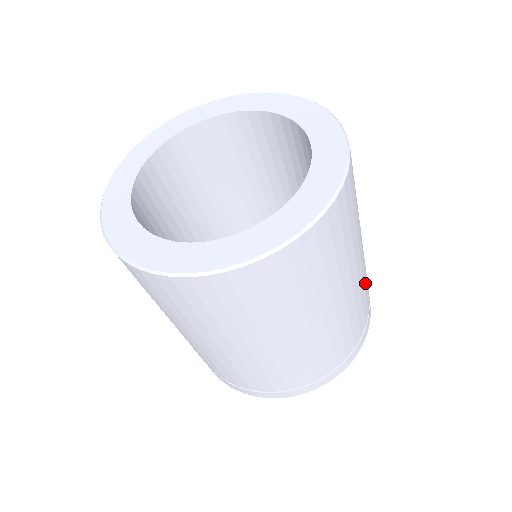
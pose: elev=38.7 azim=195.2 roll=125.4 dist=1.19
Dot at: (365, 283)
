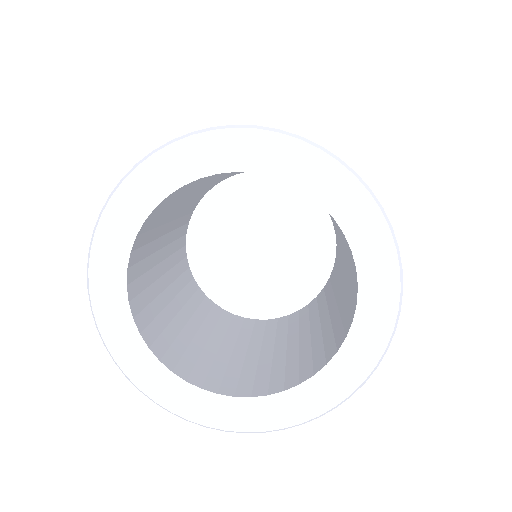
Dot at: occluded
